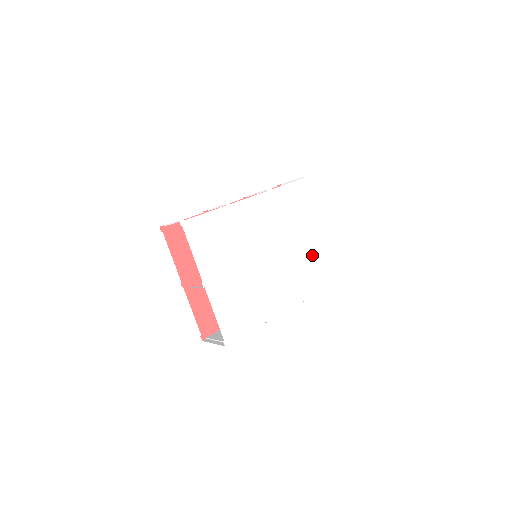
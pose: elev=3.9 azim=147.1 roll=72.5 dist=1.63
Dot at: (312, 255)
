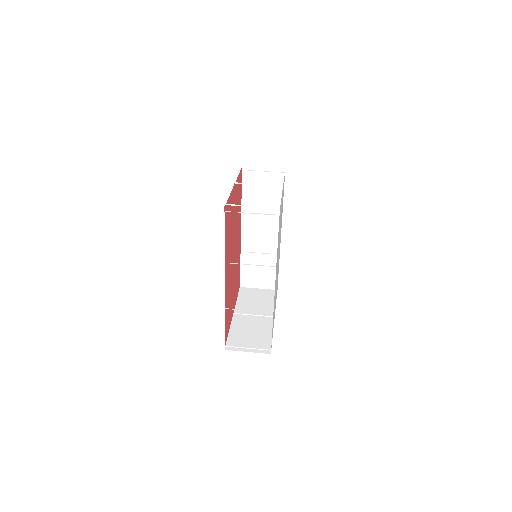
Dot at: occluded
